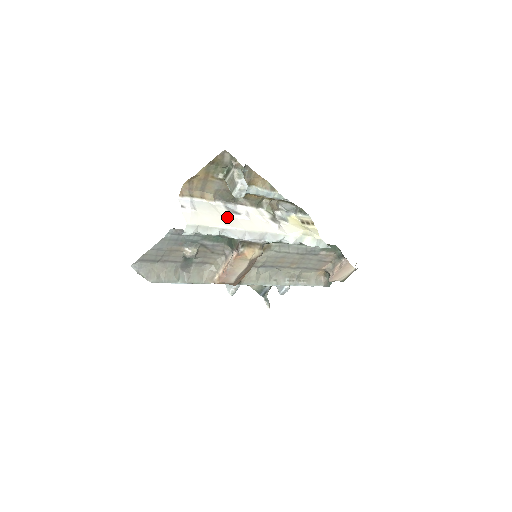
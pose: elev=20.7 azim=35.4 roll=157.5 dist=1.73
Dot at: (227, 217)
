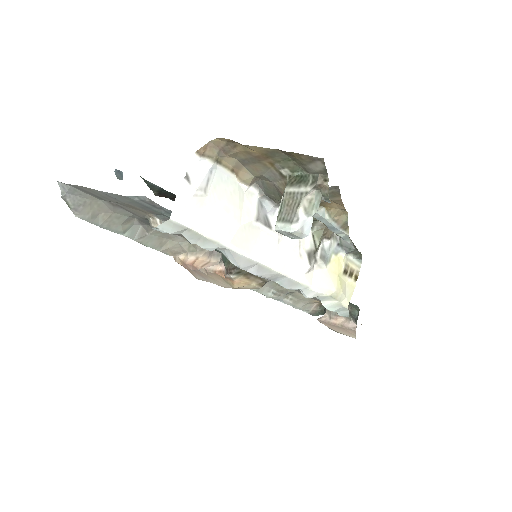
Dot at: (247, 226)
